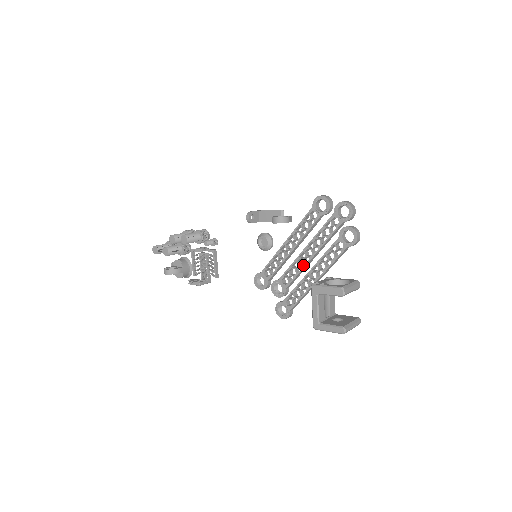
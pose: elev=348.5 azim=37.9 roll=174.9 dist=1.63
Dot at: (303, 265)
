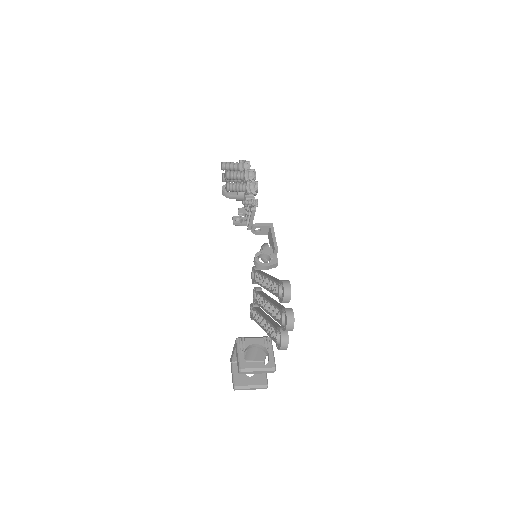
Dot at: (263, 307)
